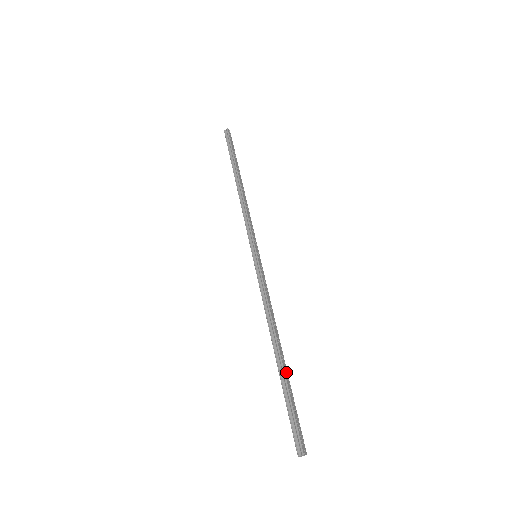
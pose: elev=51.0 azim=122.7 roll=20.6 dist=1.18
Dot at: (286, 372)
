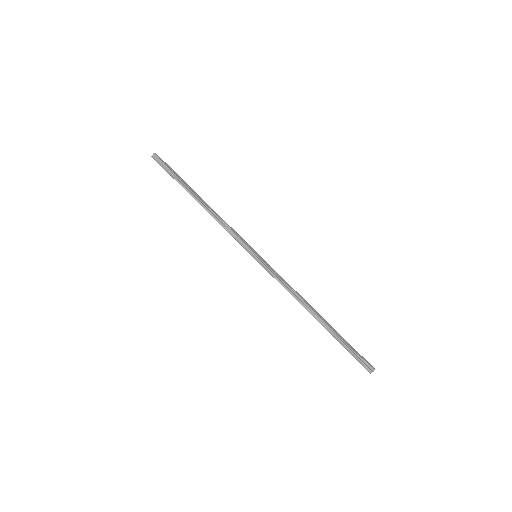
Dot at: (331, 327)
